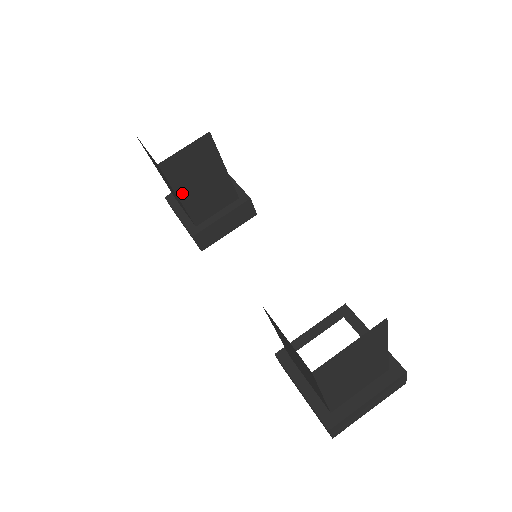
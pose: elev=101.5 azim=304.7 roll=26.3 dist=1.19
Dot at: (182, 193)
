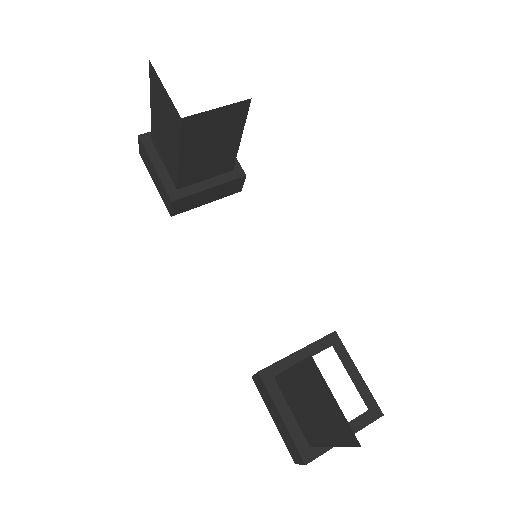
Dot at: (186, 154)
